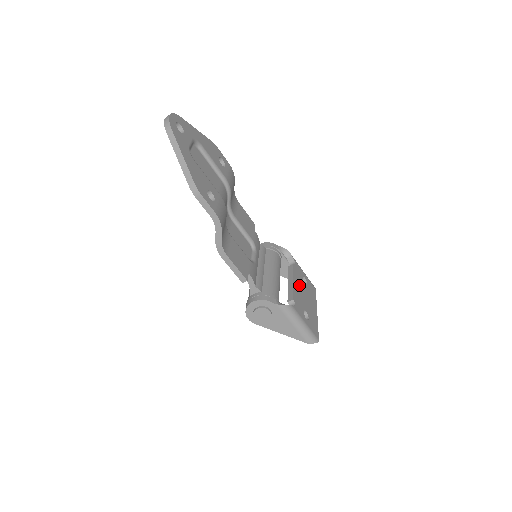
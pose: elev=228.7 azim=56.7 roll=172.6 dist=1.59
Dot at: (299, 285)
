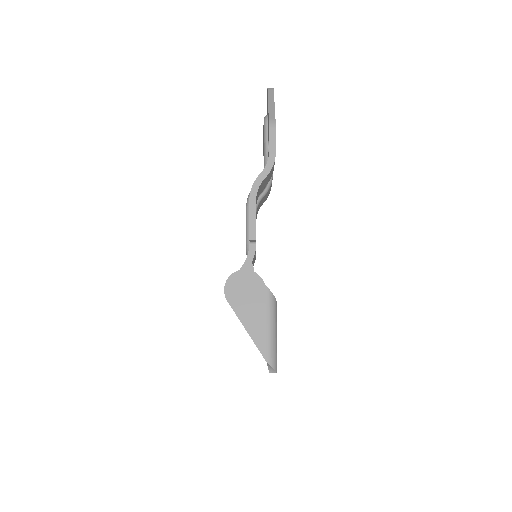
Dot at: occluded
